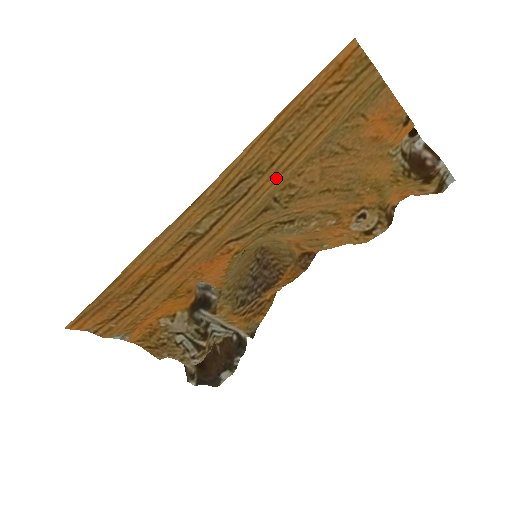
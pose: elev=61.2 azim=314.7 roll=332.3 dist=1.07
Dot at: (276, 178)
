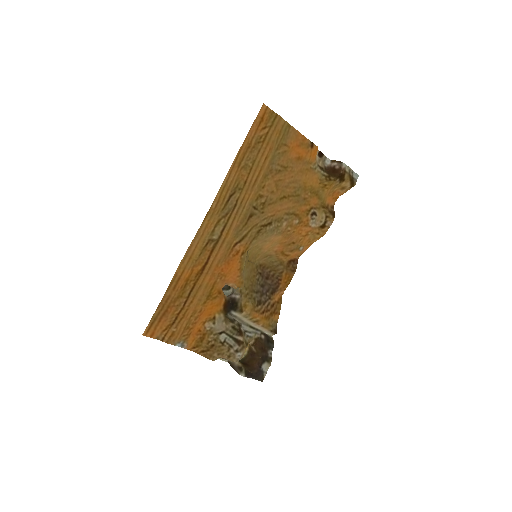
Dot at: (250, 191)
